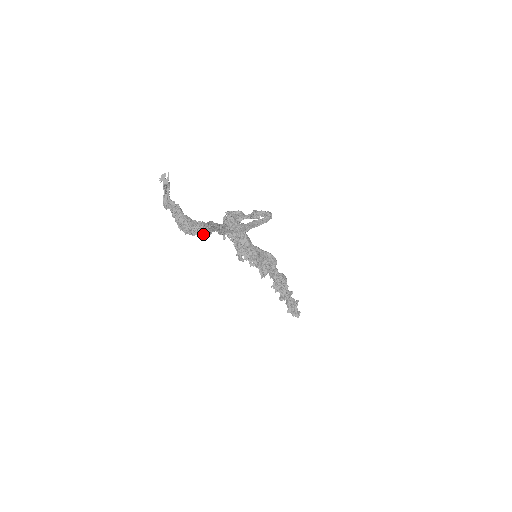
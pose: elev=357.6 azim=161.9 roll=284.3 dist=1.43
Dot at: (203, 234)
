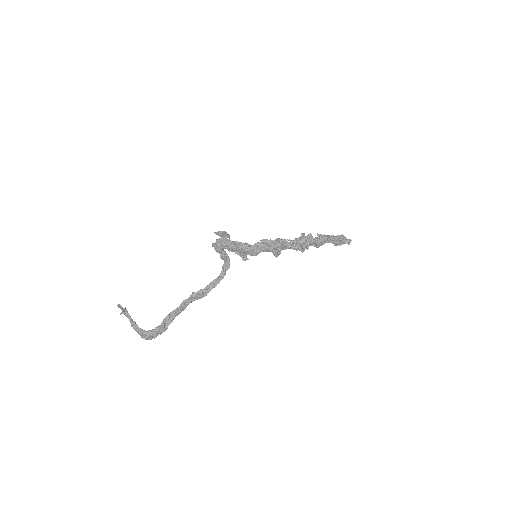
Dot at: (160, 334)
